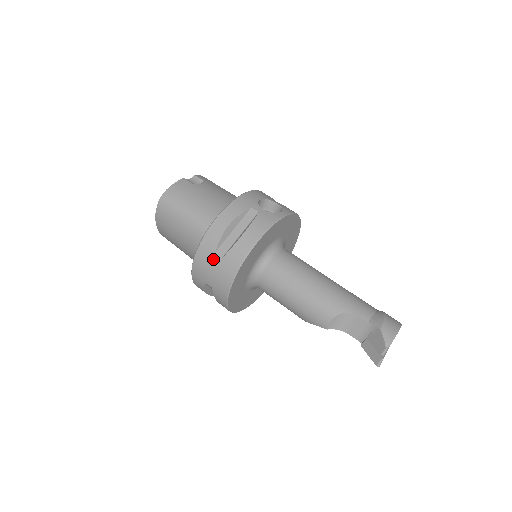
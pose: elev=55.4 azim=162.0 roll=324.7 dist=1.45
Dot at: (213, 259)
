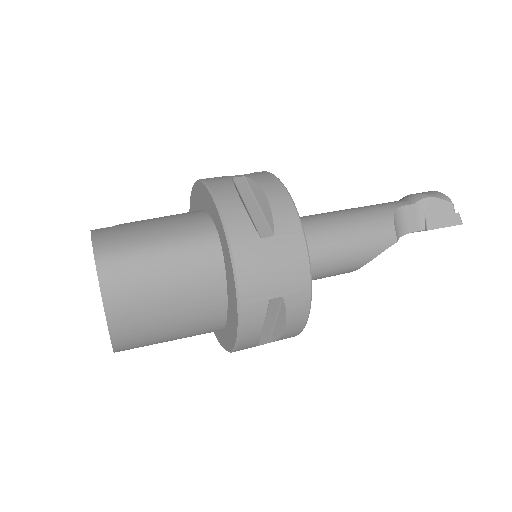
Dot at: (264, 248)
